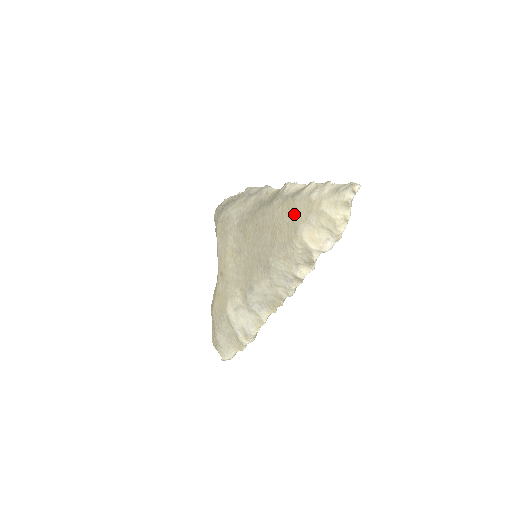
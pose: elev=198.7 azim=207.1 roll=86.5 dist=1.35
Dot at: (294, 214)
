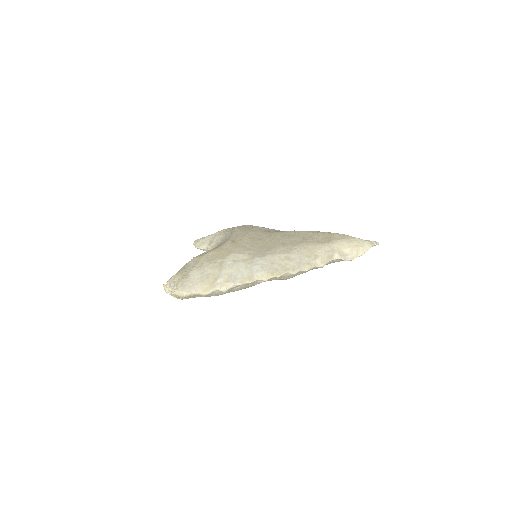
Dot at: (329, 236)
